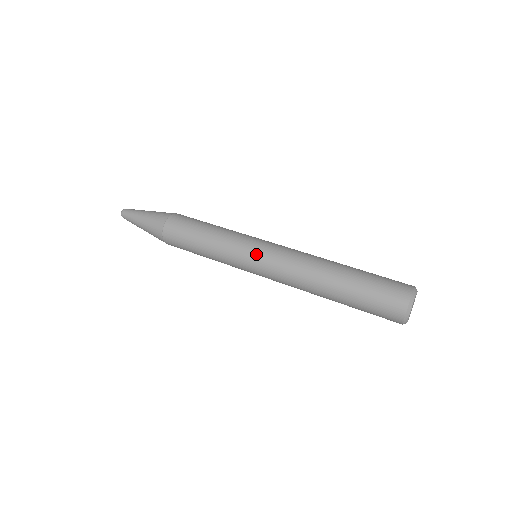
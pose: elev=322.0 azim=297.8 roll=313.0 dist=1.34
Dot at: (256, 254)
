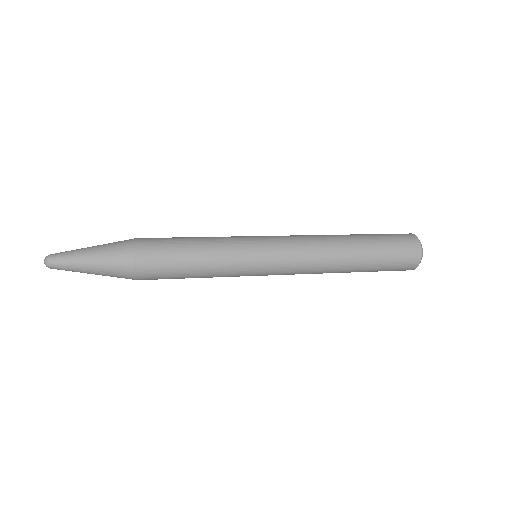
Dot at: (266, 240)
